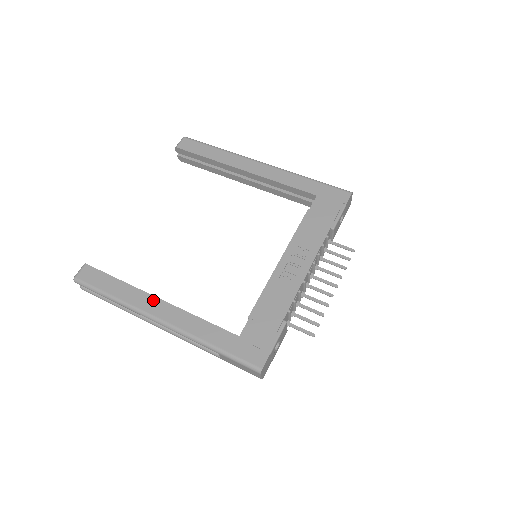
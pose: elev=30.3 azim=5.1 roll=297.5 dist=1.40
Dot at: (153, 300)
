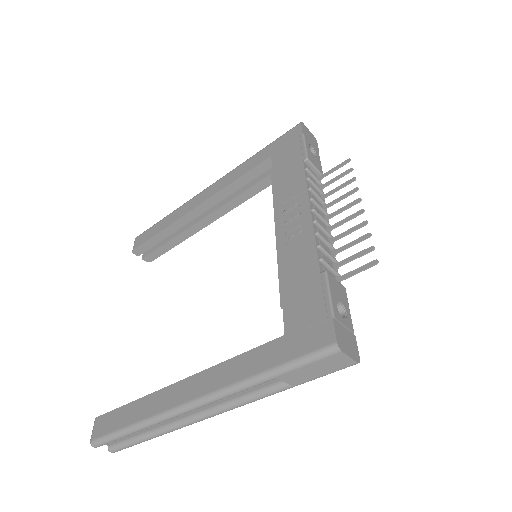
Dot at: (173, 389)
